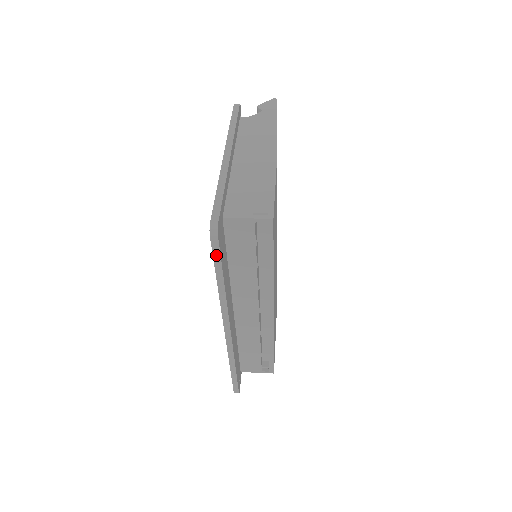
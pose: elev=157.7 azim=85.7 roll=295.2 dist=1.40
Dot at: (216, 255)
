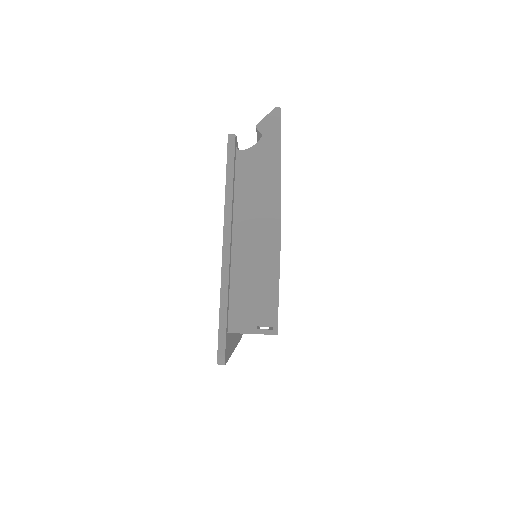
Dot at: occluded
